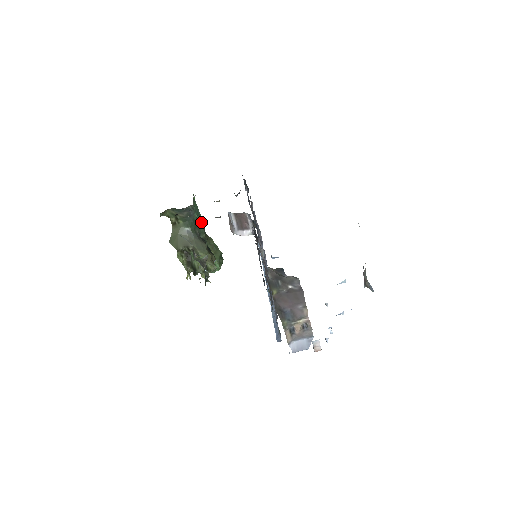
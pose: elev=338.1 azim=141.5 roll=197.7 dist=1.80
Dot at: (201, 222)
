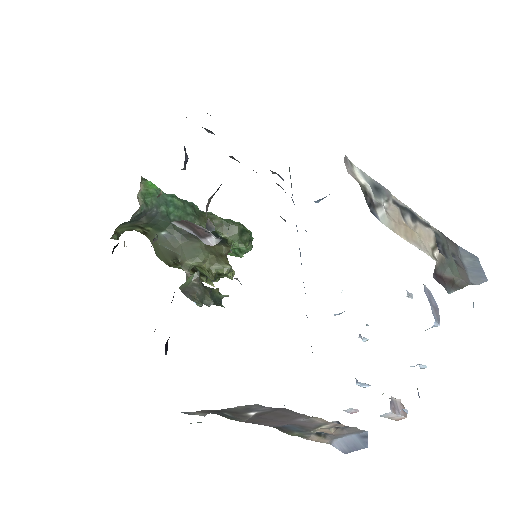
Dot at: (181, 208)
